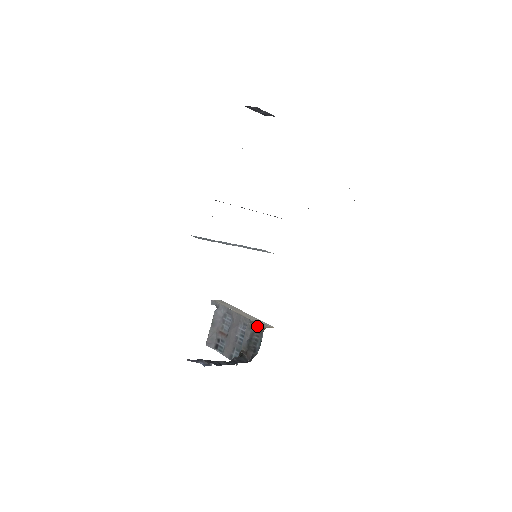
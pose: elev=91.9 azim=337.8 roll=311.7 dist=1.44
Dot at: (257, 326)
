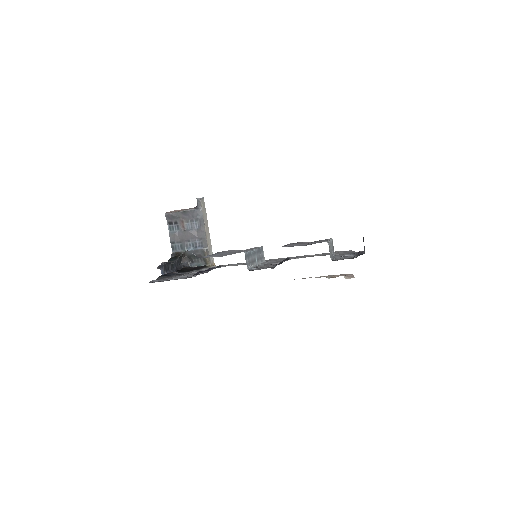
Dot at: (208, 258)
